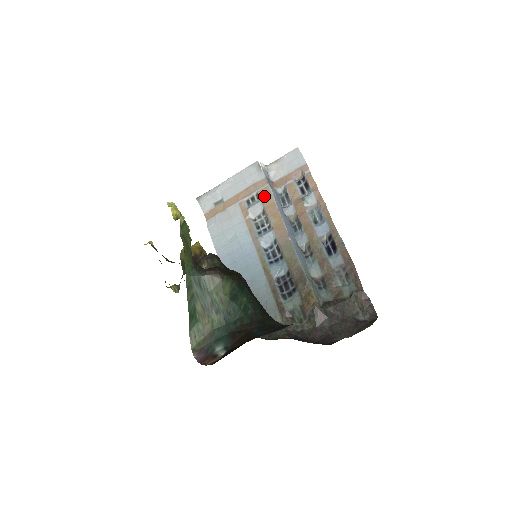
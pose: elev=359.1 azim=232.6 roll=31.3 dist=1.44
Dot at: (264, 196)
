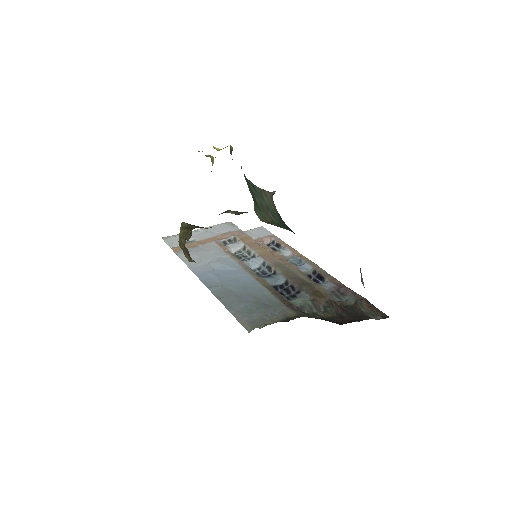
Dot at: (243, 238)
